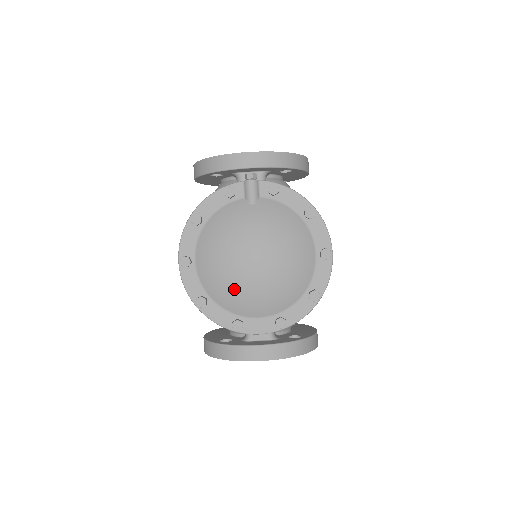
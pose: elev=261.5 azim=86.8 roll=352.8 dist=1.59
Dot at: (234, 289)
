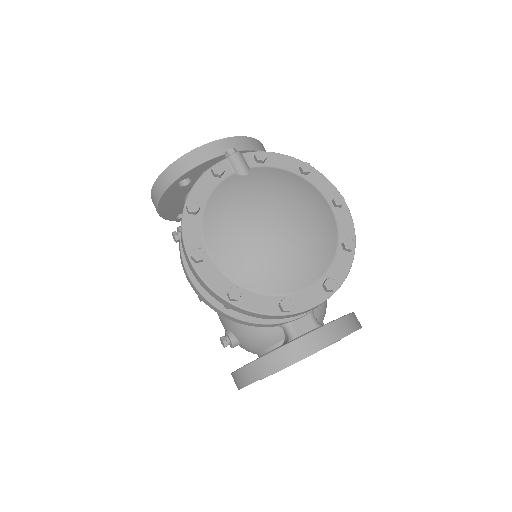
Dot at: (267, 262)
